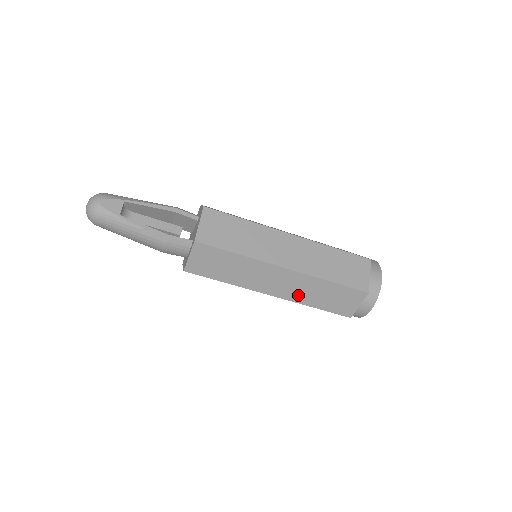
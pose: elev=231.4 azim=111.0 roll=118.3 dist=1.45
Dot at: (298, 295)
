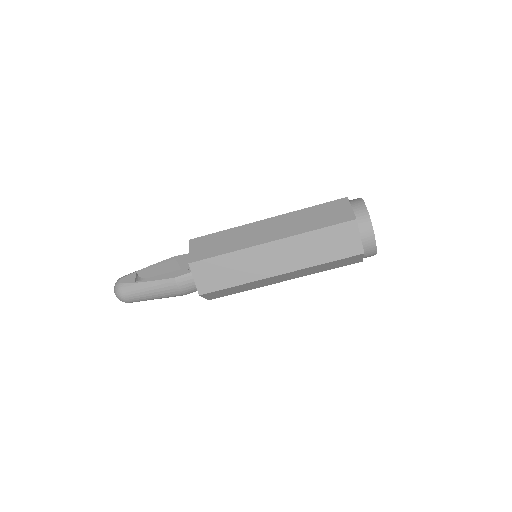
Dot at: (301, 260)
